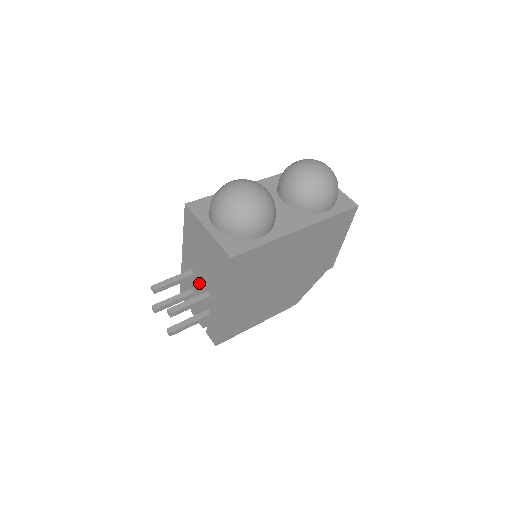
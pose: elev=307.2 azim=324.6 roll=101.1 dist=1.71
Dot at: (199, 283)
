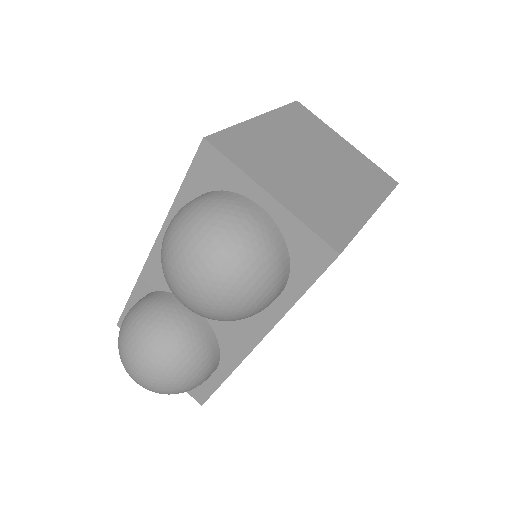
Dot at: occluded
